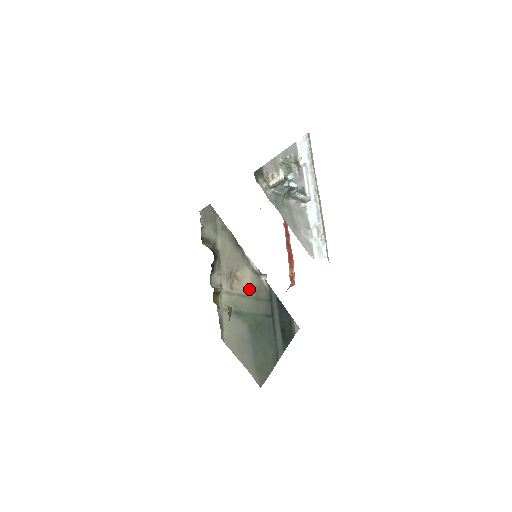
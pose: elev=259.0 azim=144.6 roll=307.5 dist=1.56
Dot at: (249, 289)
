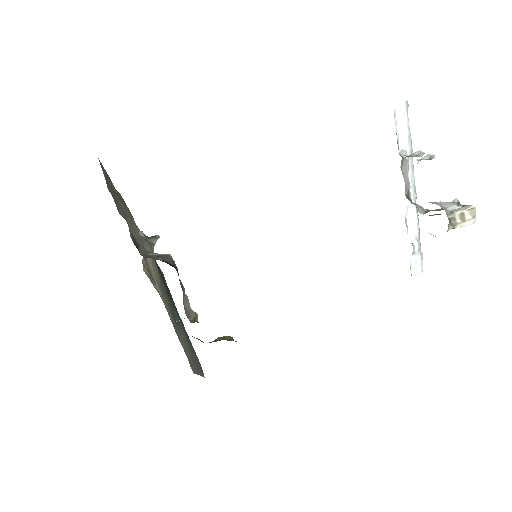
Dot at: (157, 273)
